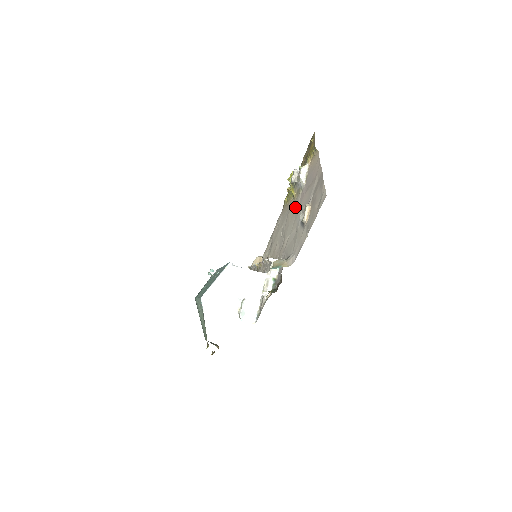
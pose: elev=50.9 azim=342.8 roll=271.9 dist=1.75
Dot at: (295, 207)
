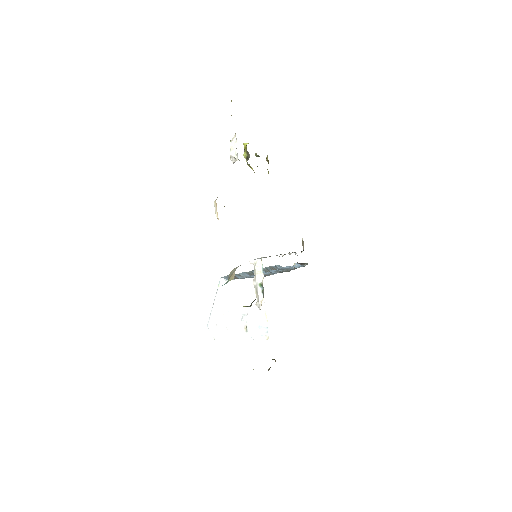
Dot at: occluded
